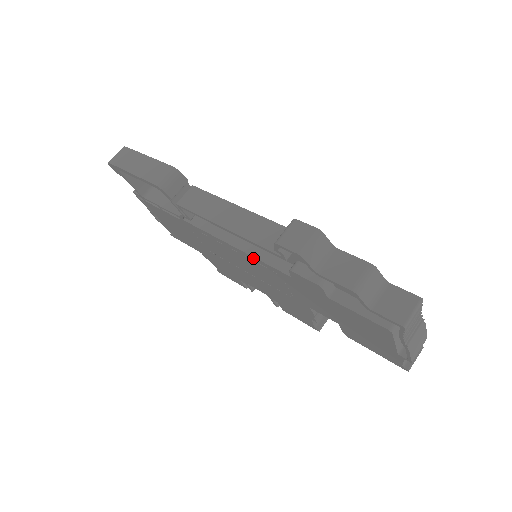
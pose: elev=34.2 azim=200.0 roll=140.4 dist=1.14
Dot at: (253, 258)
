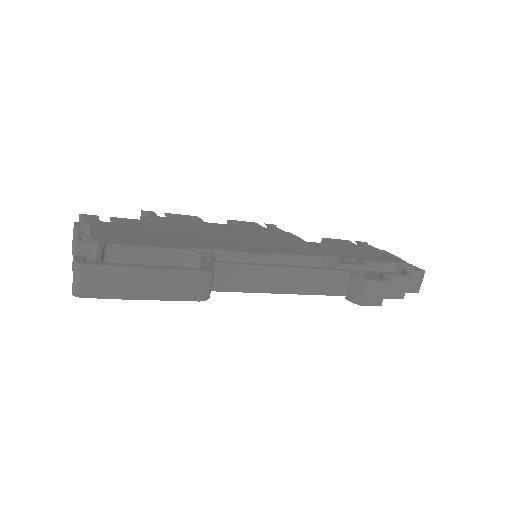
Dot at: occluded
